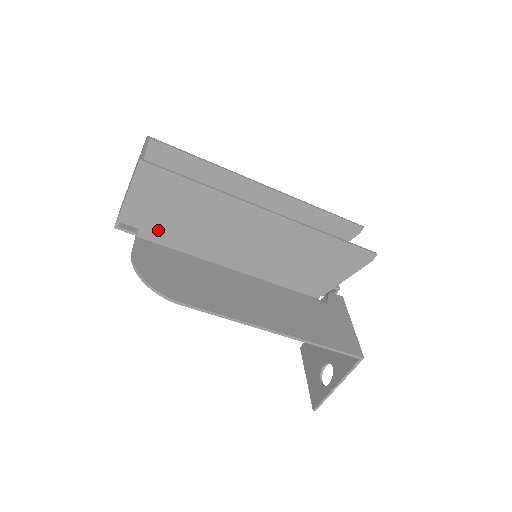
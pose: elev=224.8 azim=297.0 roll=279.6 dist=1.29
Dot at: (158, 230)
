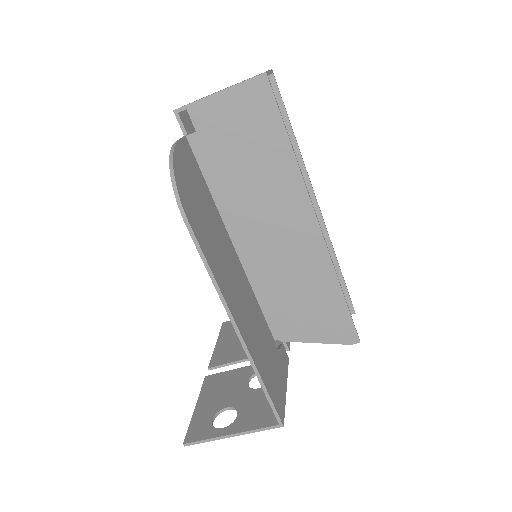
Dot at: (211, 149)
